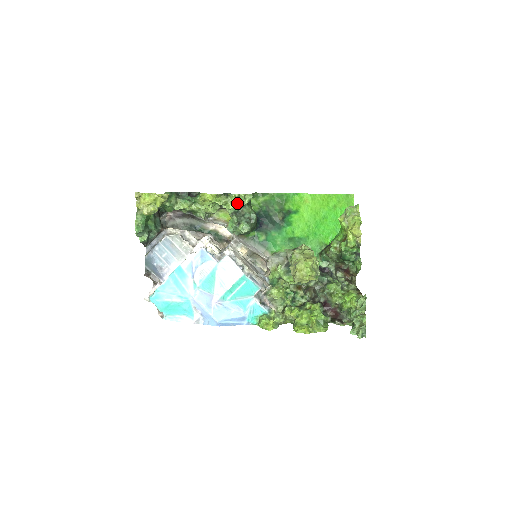
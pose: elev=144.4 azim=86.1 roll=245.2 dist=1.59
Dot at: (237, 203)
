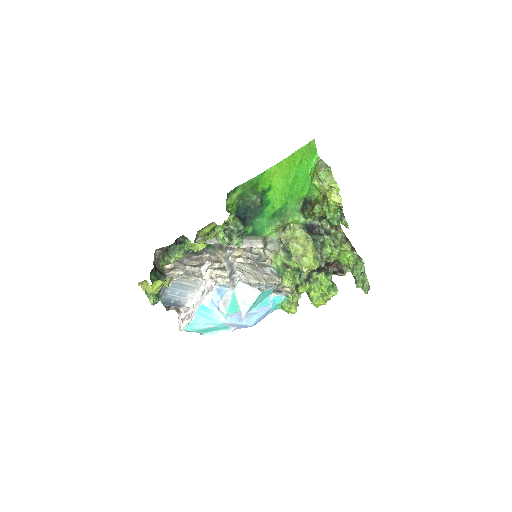
Dot at: (223, 226)
